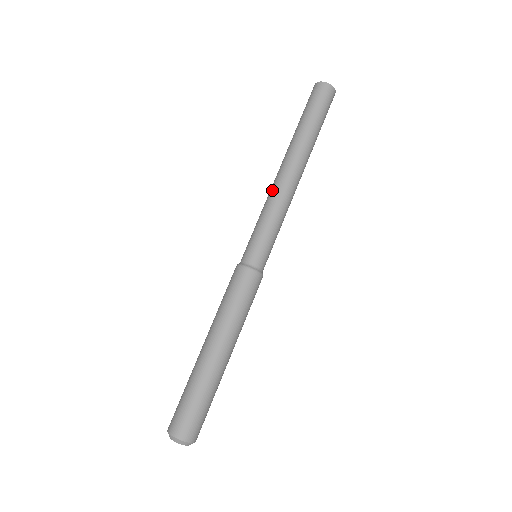
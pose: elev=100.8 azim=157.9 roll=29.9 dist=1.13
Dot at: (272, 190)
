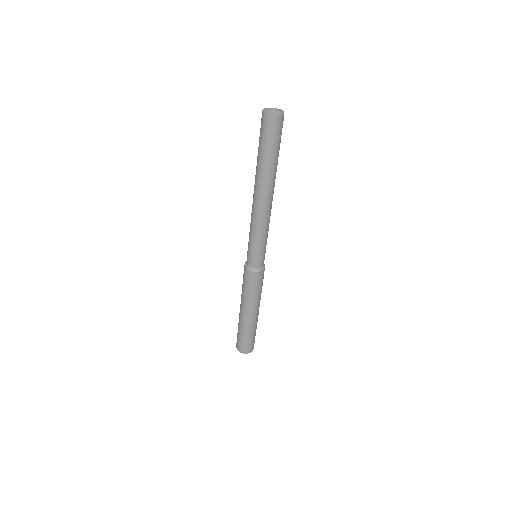
Dot at: (251, 213)
